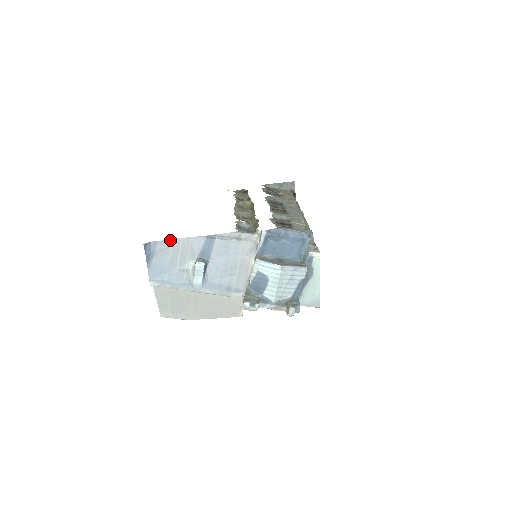
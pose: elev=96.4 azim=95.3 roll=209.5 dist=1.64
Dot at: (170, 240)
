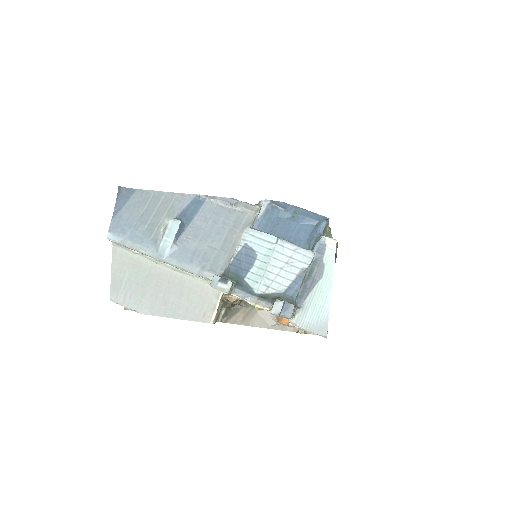
Dot at: (151, 191)
